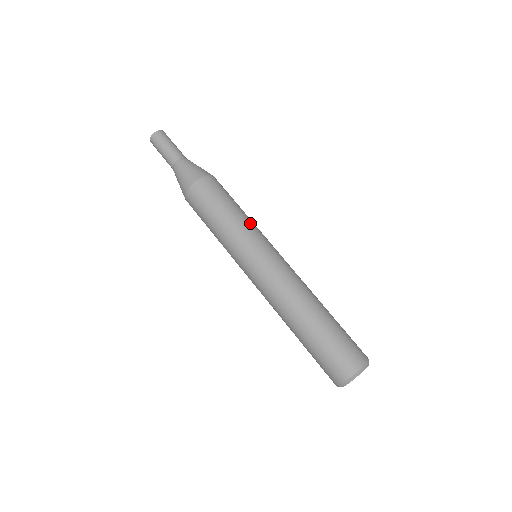
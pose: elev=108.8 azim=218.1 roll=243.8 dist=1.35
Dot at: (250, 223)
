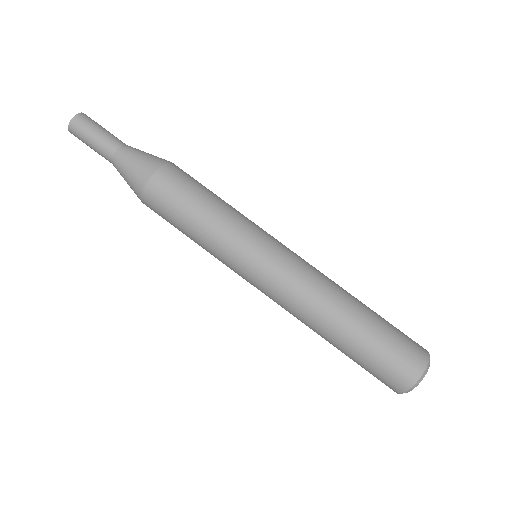
Dot at: occluded
